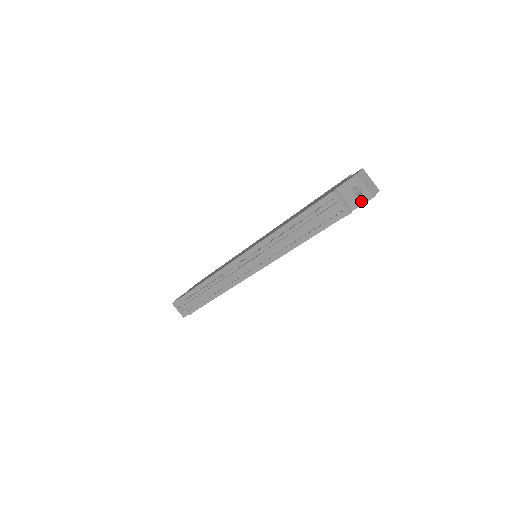
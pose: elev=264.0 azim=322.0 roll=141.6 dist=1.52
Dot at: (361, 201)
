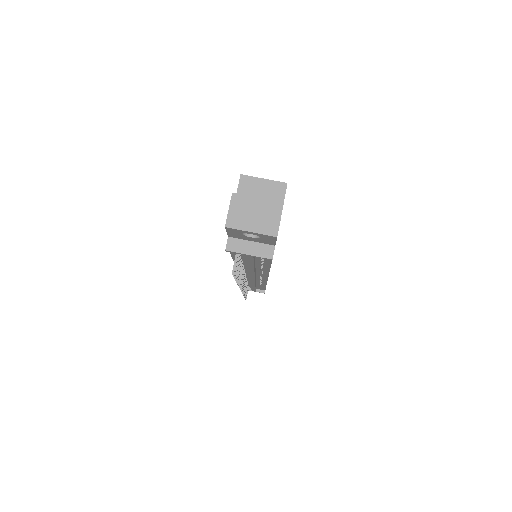
Dot at: (269, 240)
